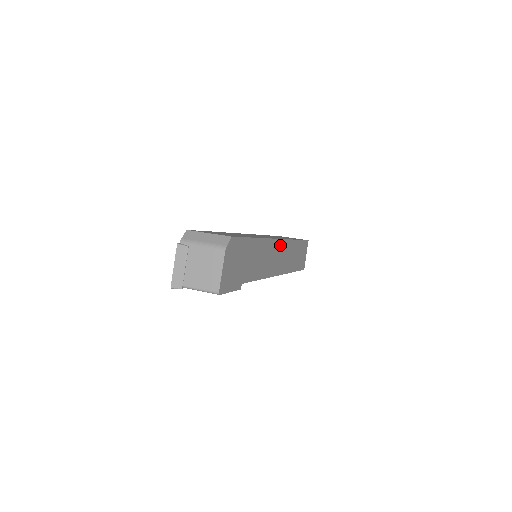
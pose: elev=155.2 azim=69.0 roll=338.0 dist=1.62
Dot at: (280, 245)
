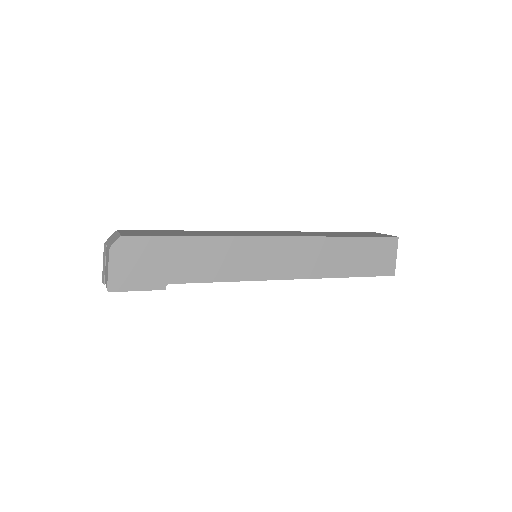
Dot at: (280, 244)
